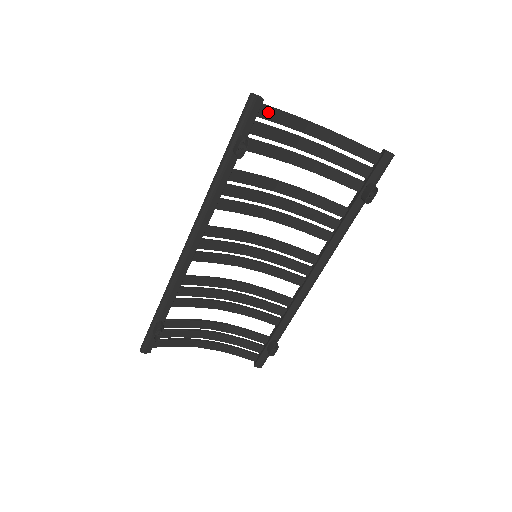
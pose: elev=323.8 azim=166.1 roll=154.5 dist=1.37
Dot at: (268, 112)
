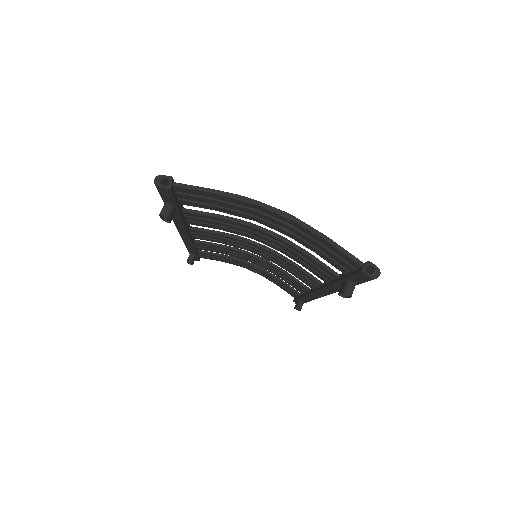
Dot at: (190, 191)
